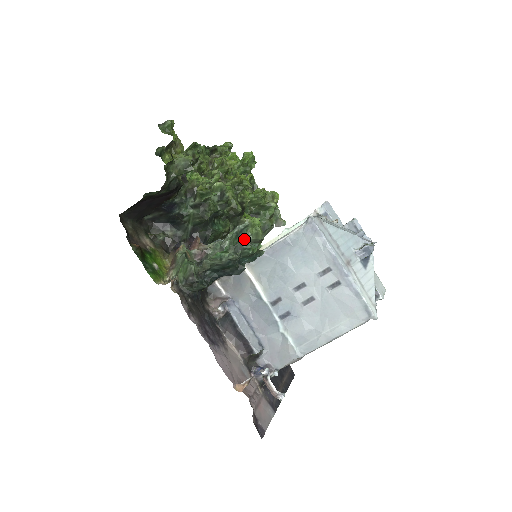
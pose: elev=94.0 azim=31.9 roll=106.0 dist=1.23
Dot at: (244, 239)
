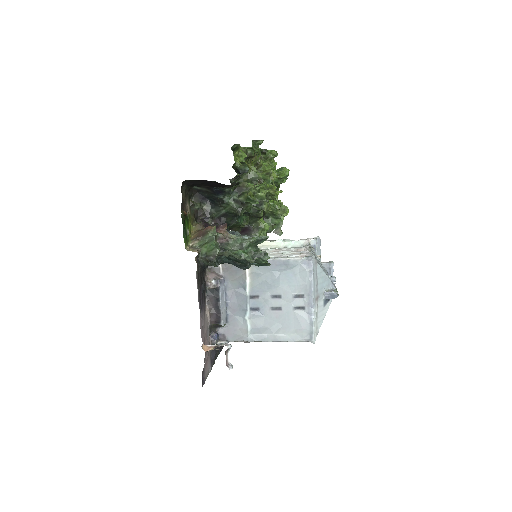
Dot at: (264, 252)
